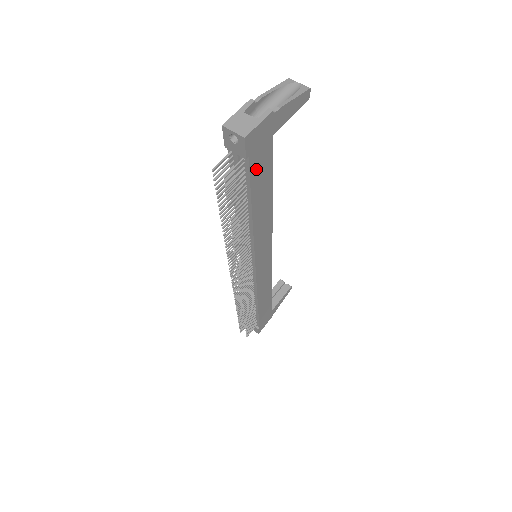
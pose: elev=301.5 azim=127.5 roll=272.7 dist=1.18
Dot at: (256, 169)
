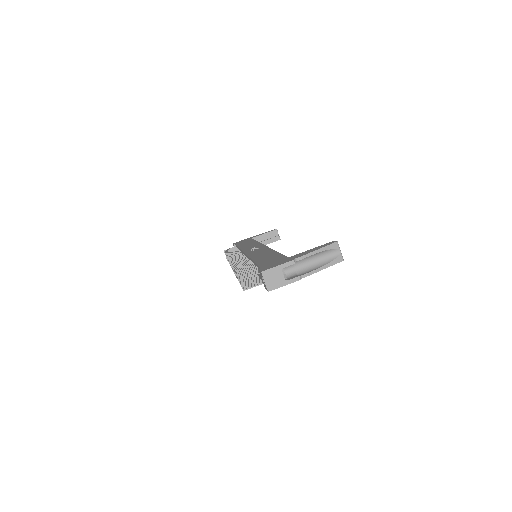
Dot at: occluded
